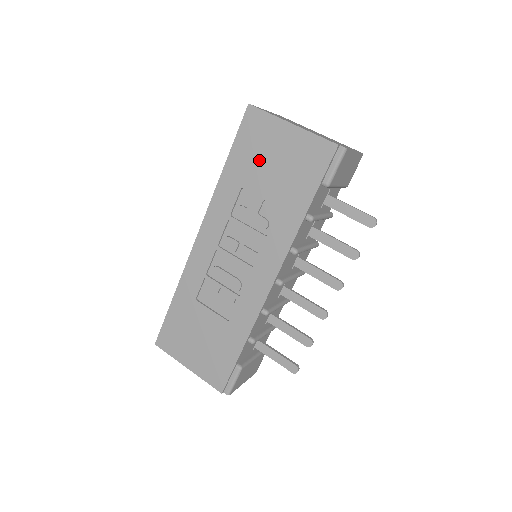
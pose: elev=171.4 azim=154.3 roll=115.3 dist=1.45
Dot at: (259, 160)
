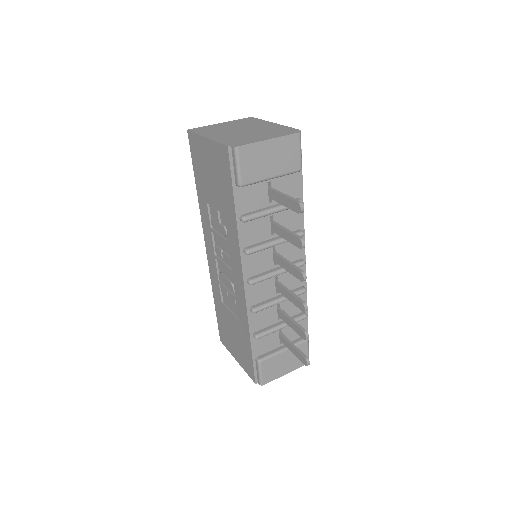
Dot at: (205, 176)
